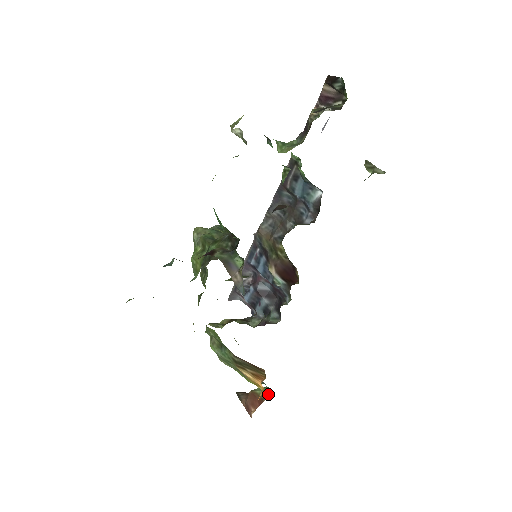
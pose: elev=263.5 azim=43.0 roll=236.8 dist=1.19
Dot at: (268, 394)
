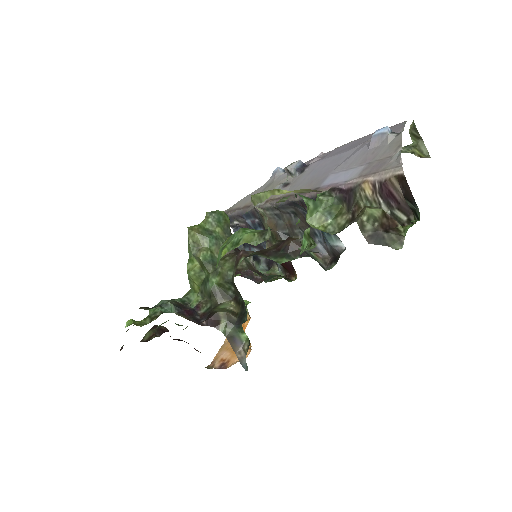
Dot at: (248, 316)
